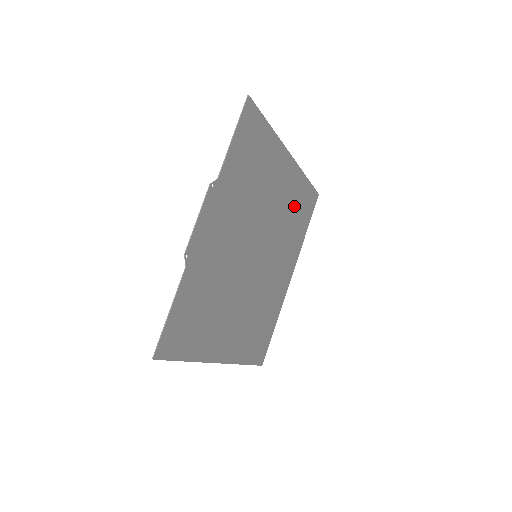
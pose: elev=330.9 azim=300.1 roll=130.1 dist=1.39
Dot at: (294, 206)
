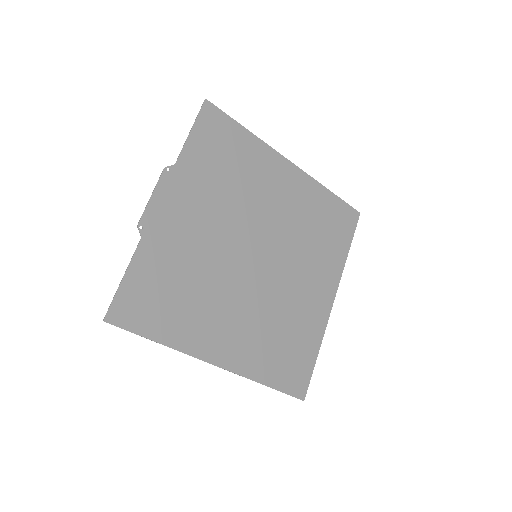
Dot at: (314, 216)
